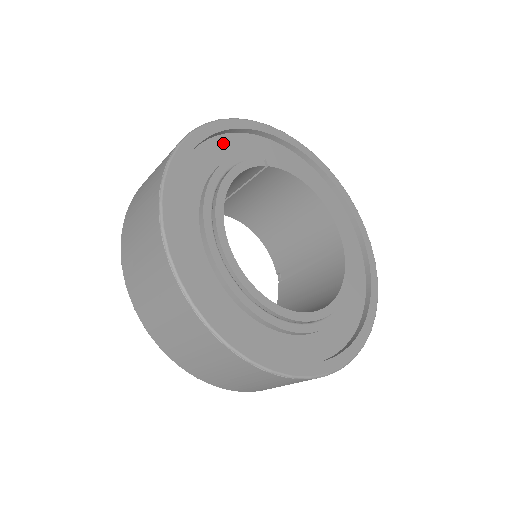
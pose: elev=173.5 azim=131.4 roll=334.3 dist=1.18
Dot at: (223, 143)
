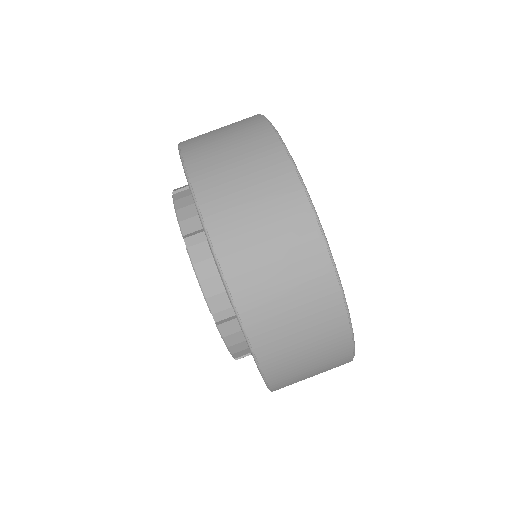
Dot at: occluded
